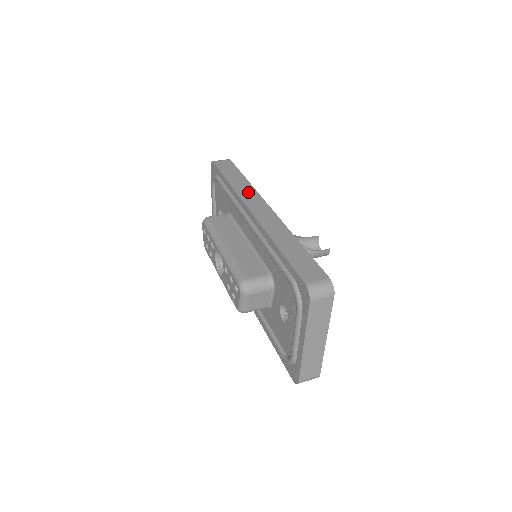
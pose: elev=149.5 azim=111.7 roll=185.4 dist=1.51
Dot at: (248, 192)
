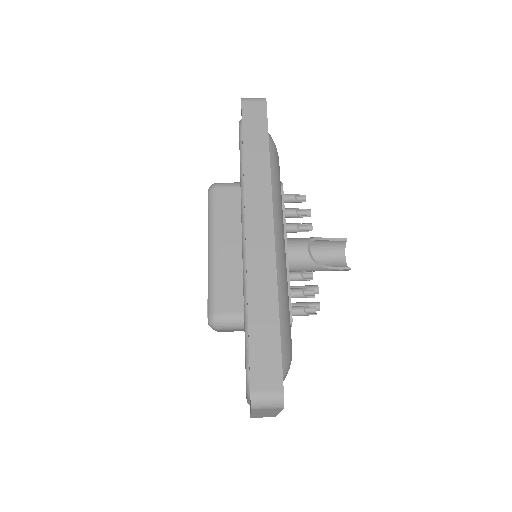
Dot at: (259, 186)
